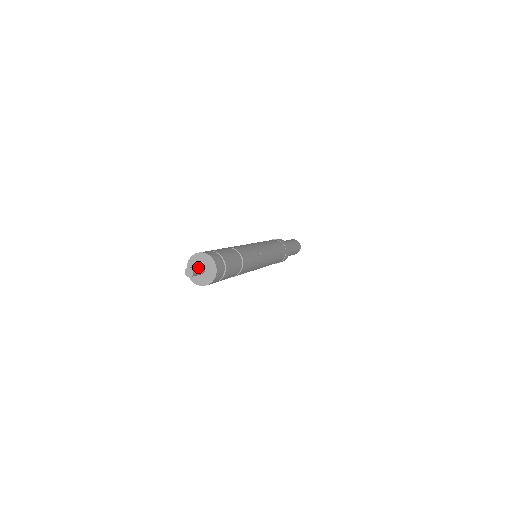
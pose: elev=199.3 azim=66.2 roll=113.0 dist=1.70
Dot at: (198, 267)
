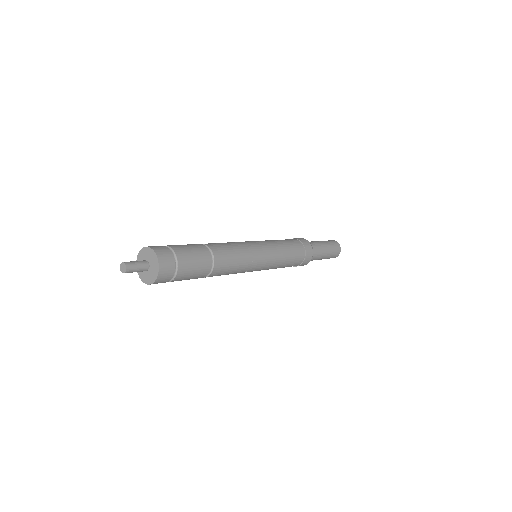
Dot at: (138, 264)
